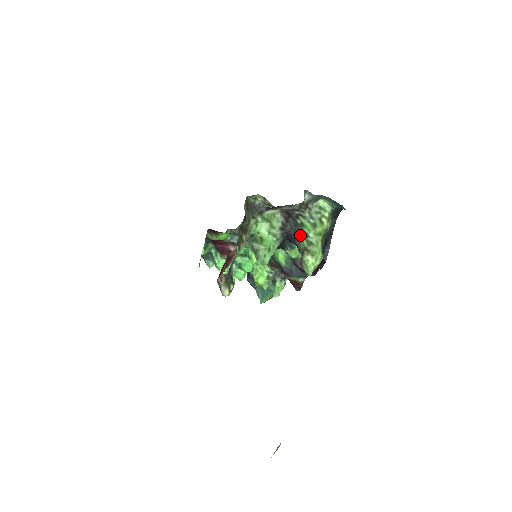
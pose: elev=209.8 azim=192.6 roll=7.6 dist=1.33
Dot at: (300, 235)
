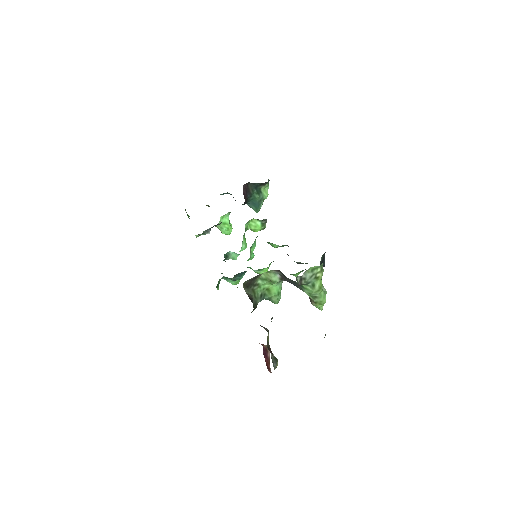
Dot at: (303, 291)
